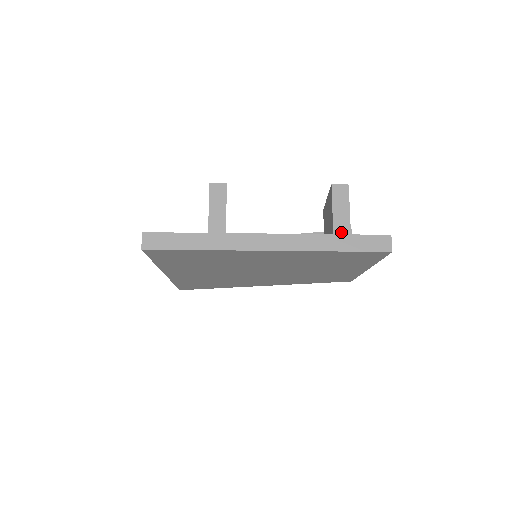
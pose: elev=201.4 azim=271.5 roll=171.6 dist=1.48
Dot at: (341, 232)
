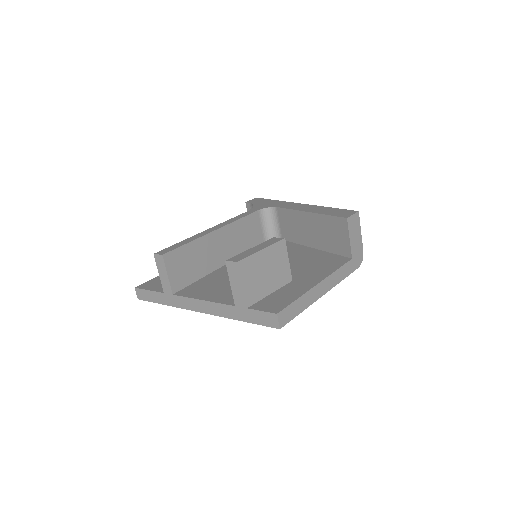
Dot at: (240, 305)
